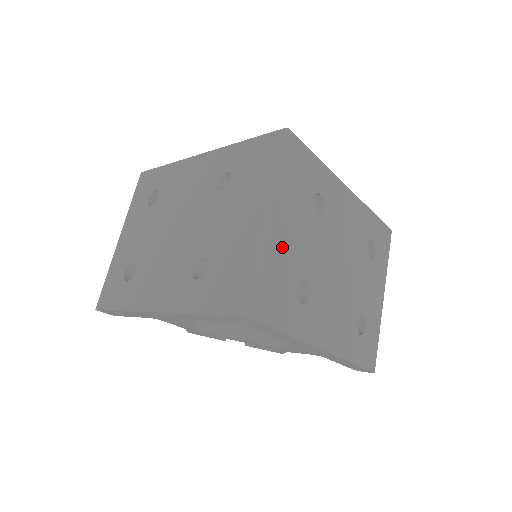
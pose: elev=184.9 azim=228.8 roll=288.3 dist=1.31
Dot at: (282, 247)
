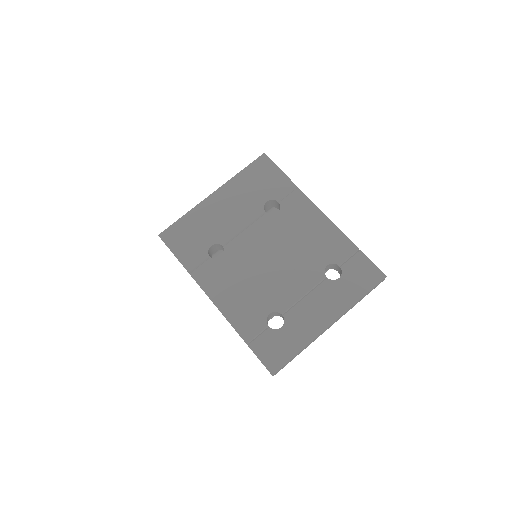
Dot at: (213, 215)
